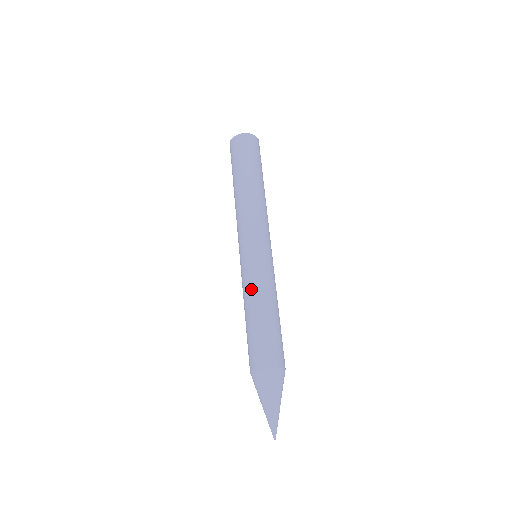
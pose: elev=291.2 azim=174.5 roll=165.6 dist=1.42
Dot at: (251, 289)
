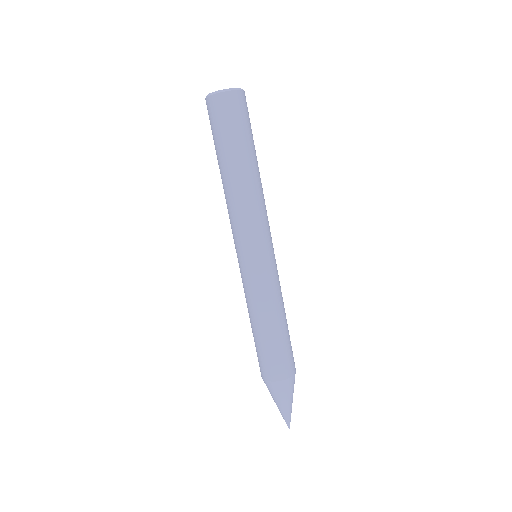
Dot at: (246, 302)
